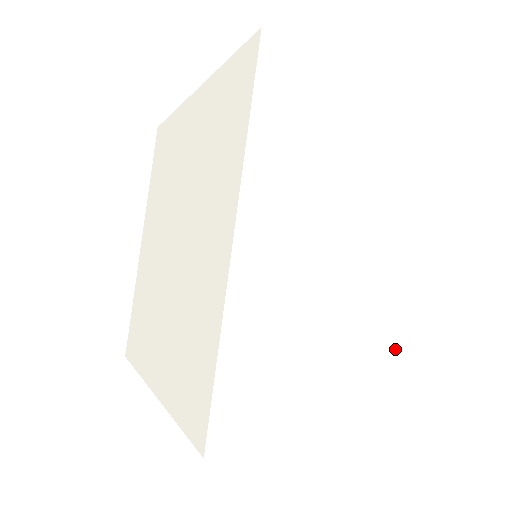
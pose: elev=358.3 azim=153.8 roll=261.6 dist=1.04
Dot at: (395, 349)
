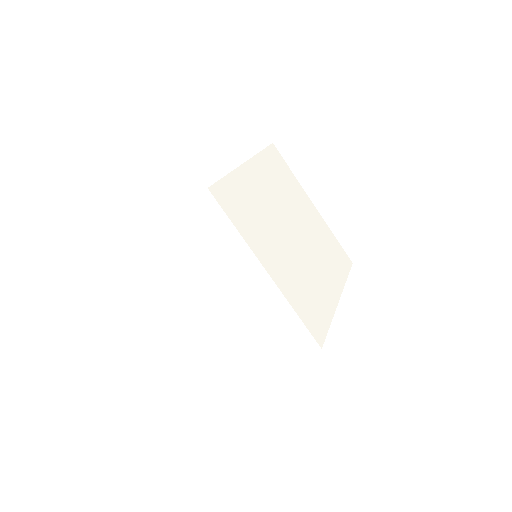
Dot at: (279, 315)
